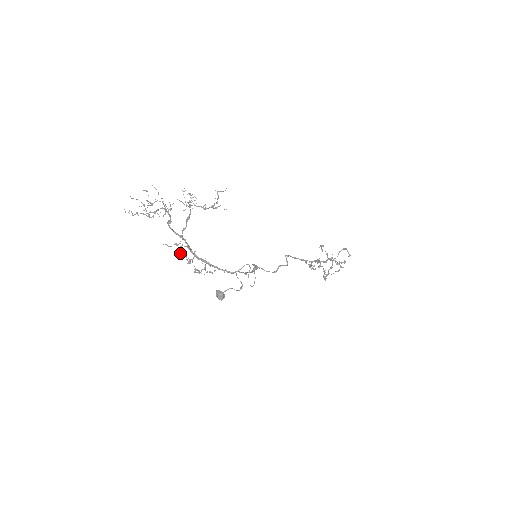
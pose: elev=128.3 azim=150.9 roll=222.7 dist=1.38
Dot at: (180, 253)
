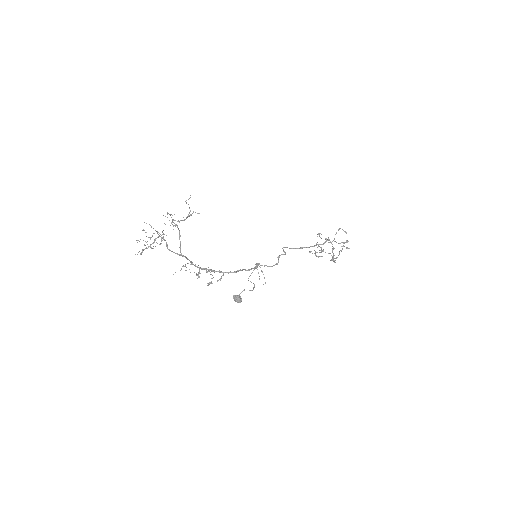
Dot at: (186, 270)
